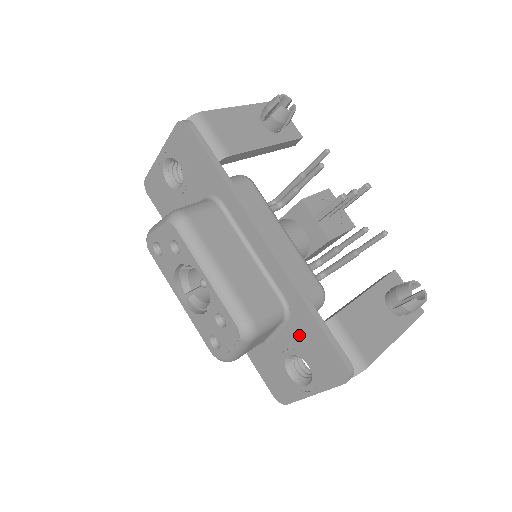
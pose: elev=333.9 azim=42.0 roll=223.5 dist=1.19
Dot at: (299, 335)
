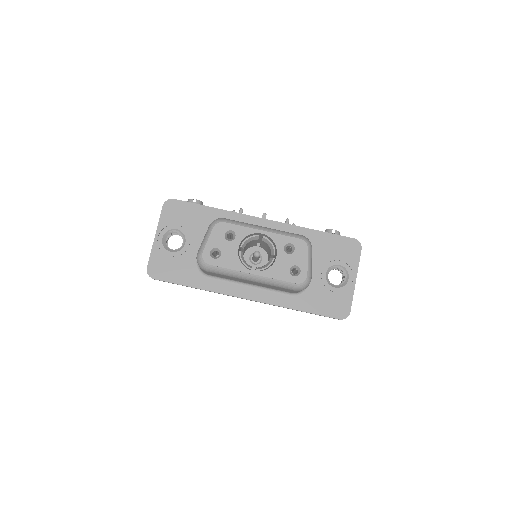
Dot at: (321, 252)
